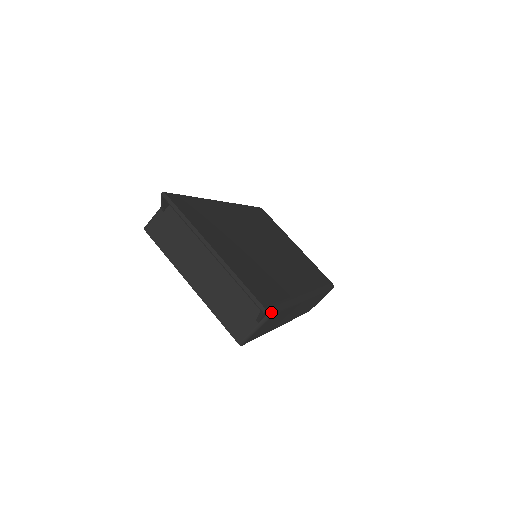
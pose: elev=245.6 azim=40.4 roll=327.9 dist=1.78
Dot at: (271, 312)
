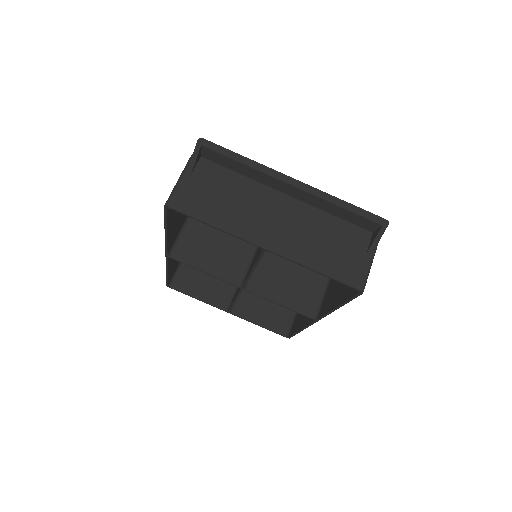
Dot at: occluded
